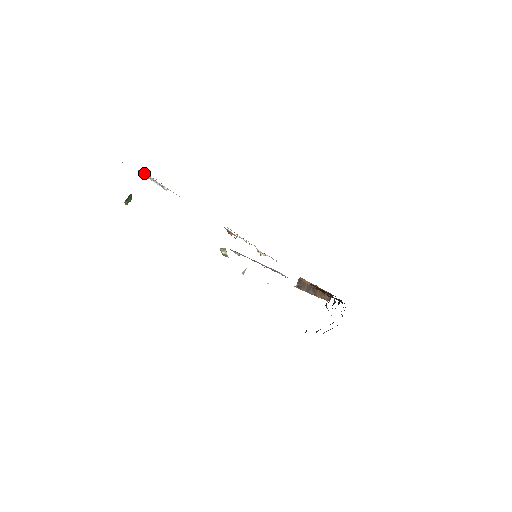
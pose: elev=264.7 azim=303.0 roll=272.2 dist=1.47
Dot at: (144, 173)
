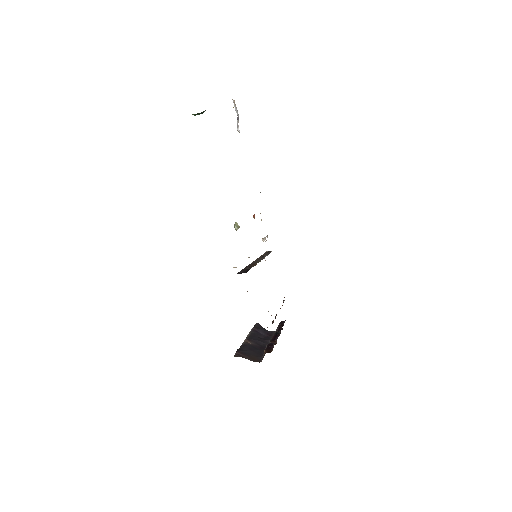
Dot at: occluded
